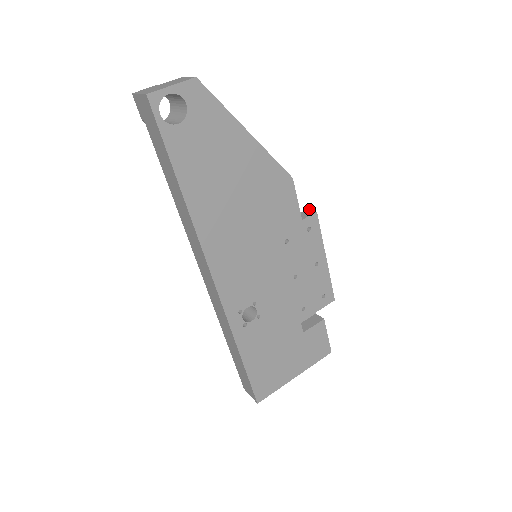
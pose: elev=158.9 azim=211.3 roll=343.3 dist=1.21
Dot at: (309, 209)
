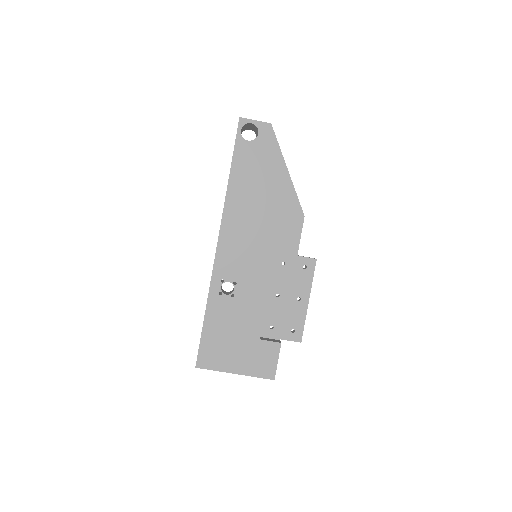
Dot at: occluded
